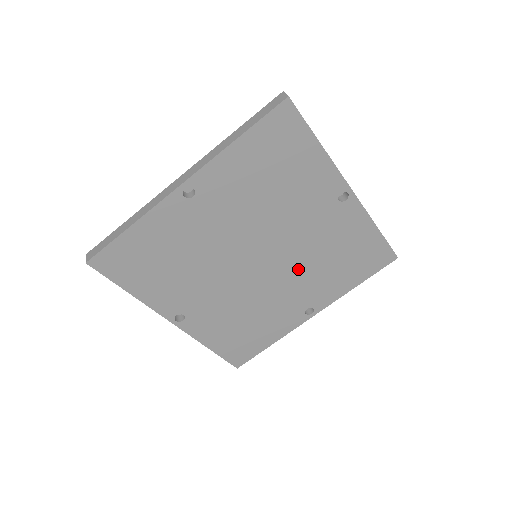
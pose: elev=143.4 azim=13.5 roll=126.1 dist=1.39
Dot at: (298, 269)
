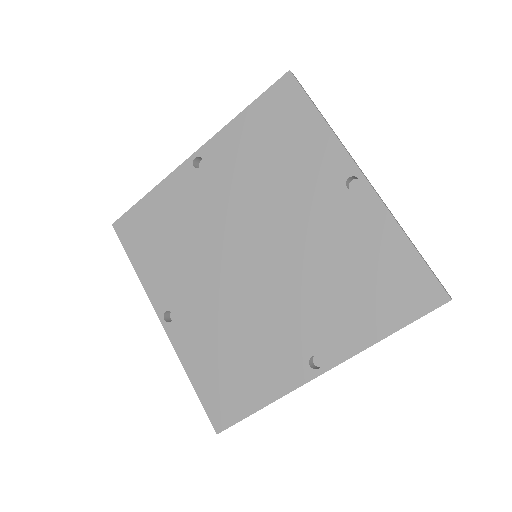
Dot at: (299, 282)
